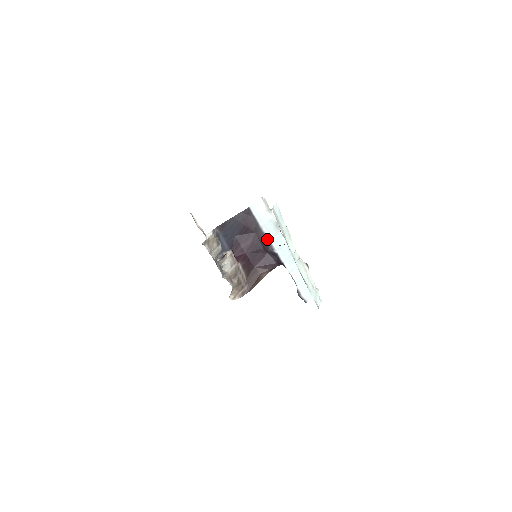
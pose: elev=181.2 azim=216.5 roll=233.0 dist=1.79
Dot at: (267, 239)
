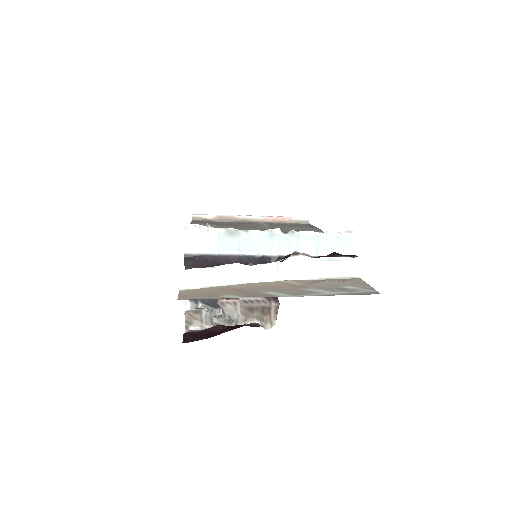
Dot at: (237, 256)
